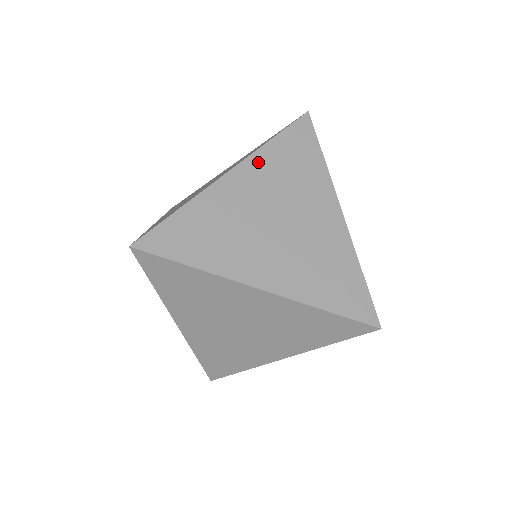
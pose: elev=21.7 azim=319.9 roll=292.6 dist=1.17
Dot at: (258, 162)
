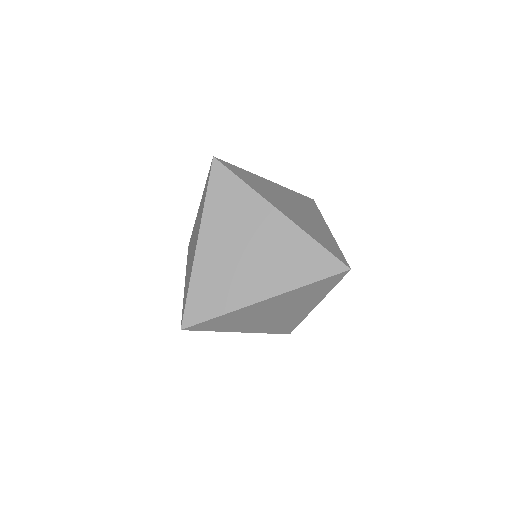
Dot at: (286, 190)
